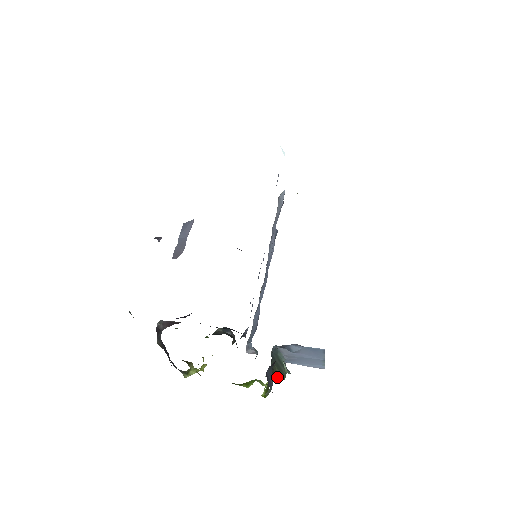
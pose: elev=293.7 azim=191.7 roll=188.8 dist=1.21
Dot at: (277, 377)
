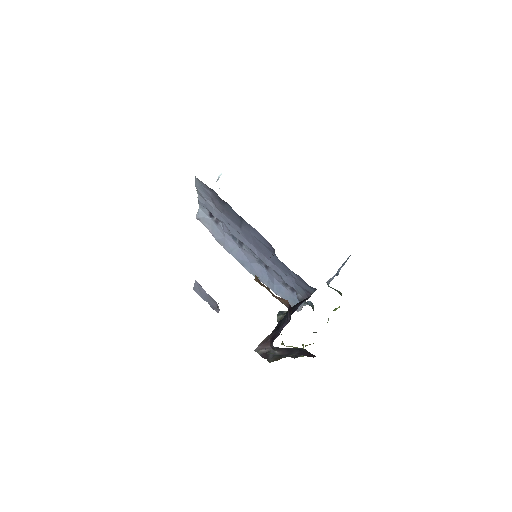
Dot at: occluded
